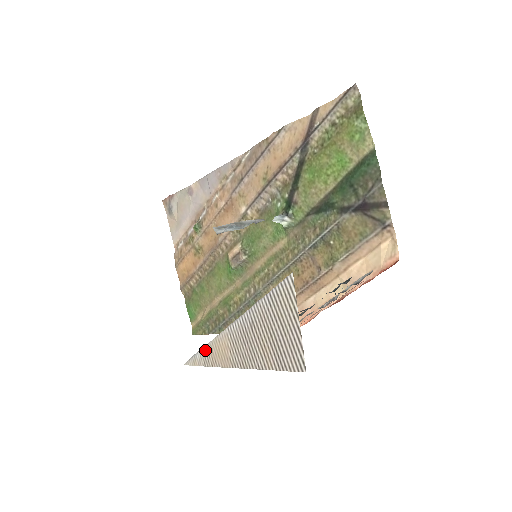
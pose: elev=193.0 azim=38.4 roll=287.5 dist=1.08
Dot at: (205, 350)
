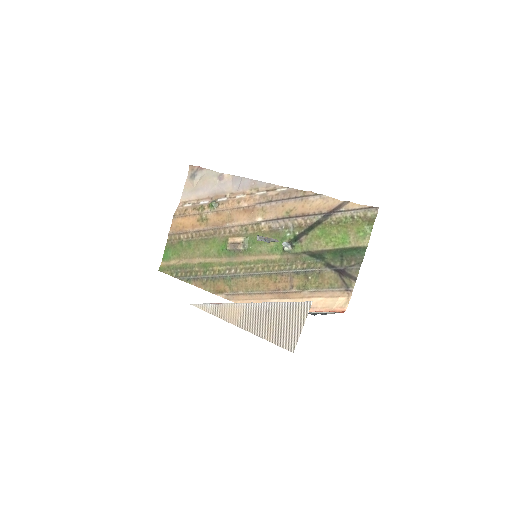
Dot at: (218, 306)
